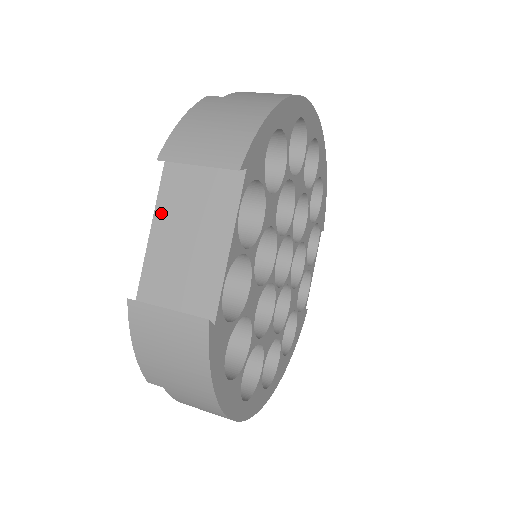
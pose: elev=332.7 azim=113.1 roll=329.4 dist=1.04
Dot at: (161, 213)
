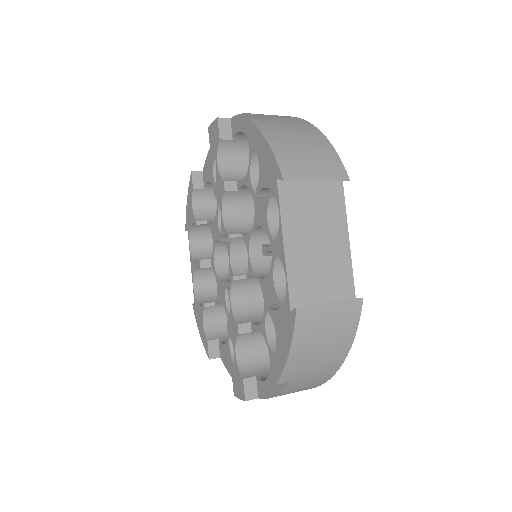
Dot at: (288, 227)
